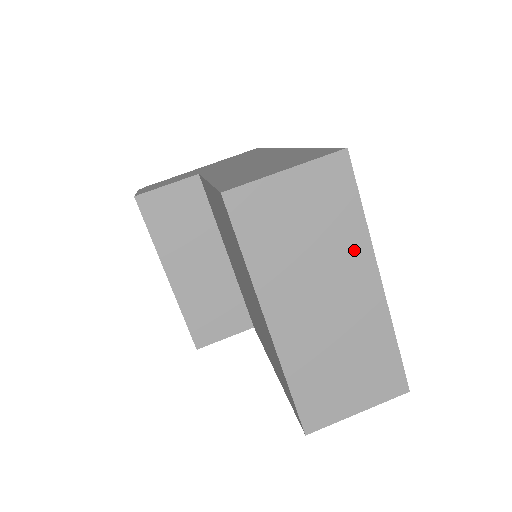
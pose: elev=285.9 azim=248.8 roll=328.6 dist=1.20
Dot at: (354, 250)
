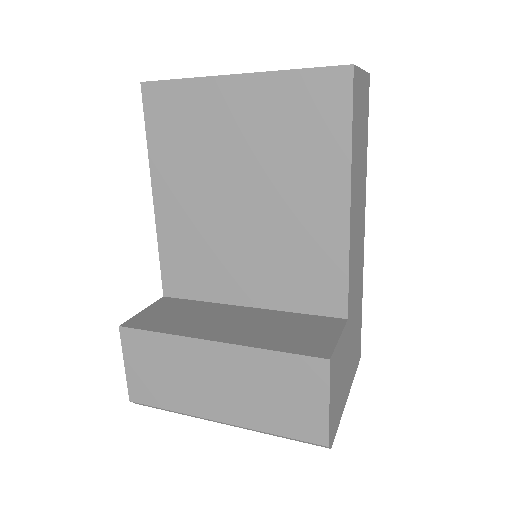
Dot at: occluded
